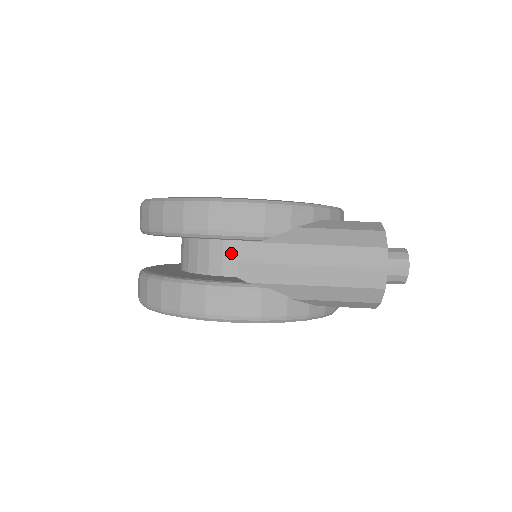
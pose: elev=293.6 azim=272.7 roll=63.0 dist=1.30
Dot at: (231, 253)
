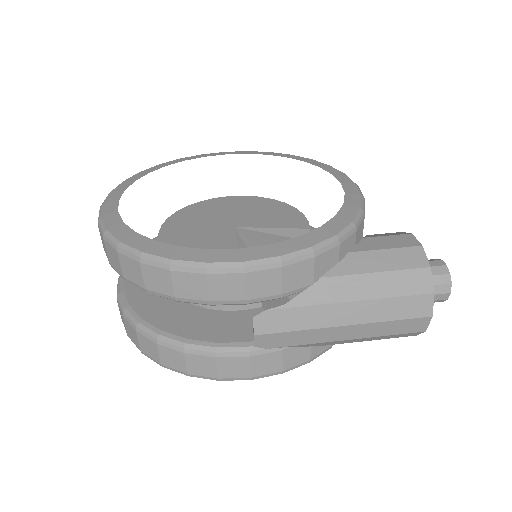
Dot at: occluded
